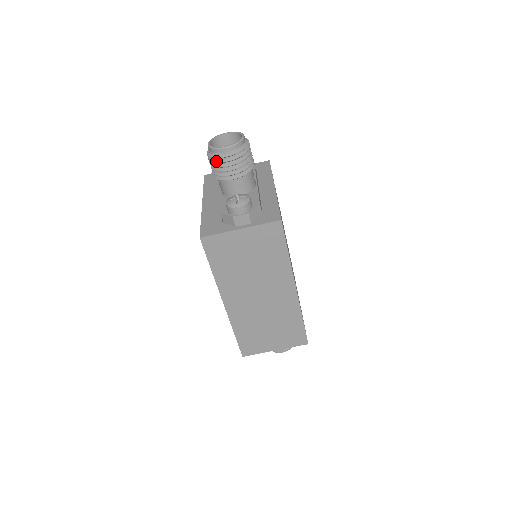
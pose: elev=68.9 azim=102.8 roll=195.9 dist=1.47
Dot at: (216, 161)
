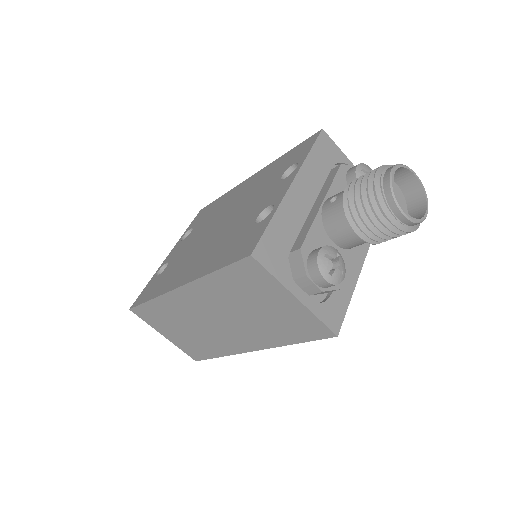
Dot at: (373, 203)
